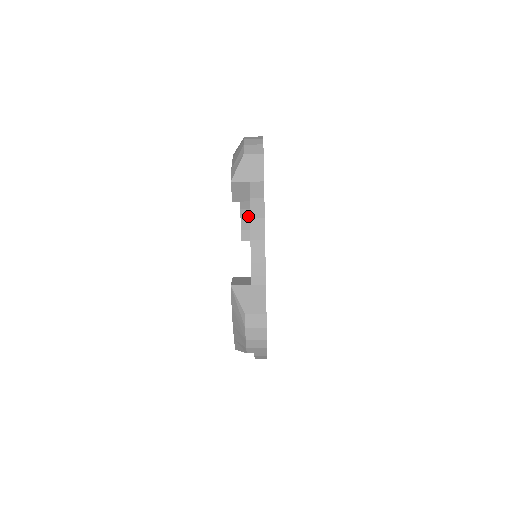
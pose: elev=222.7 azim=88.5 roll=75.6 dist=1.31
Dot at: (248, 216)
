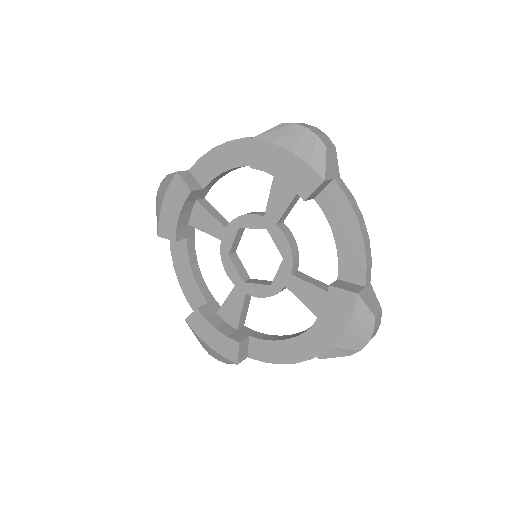
Dot at: (187, 209)
